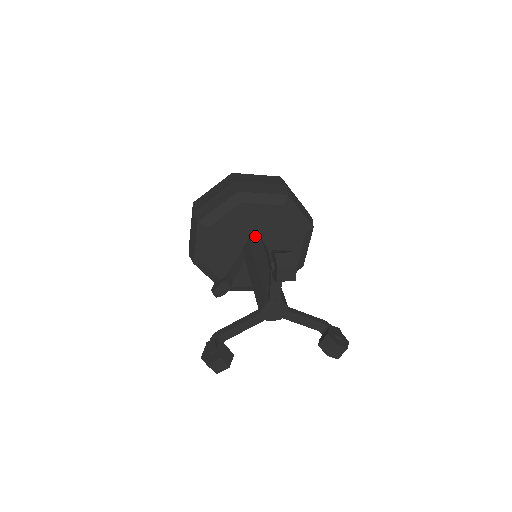
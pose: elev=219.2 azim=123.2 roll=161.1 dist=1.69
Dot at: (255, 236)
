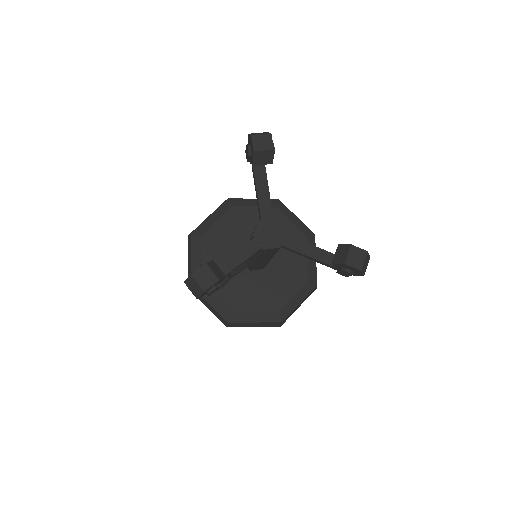
Dot at: occluded
